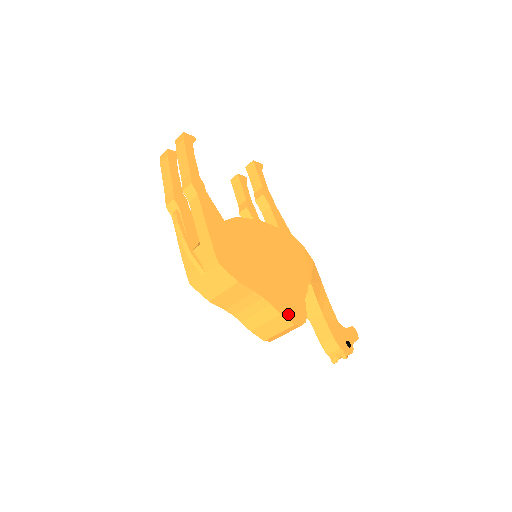
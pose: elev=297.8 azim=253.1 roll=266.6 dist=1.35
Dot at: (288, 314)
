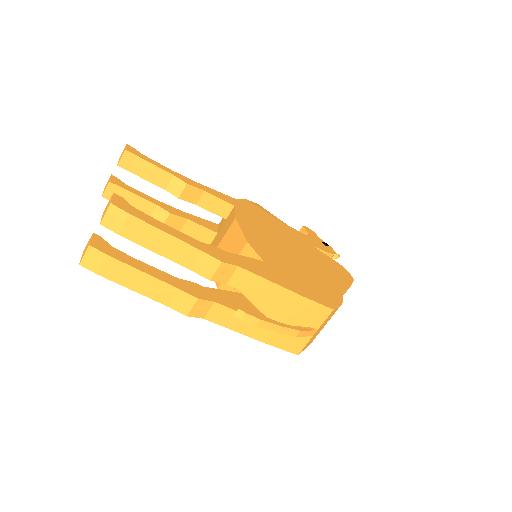
Dot at: (346, 277)
